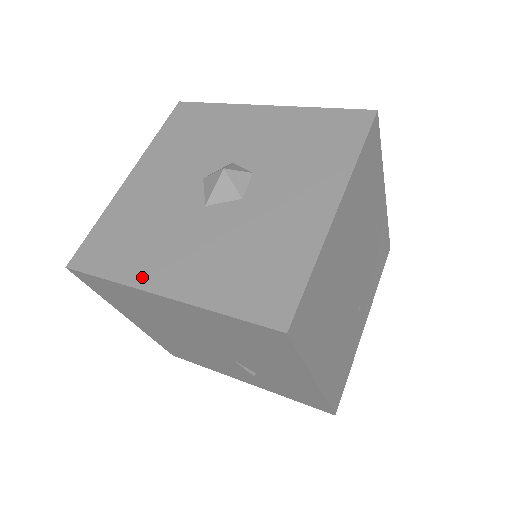
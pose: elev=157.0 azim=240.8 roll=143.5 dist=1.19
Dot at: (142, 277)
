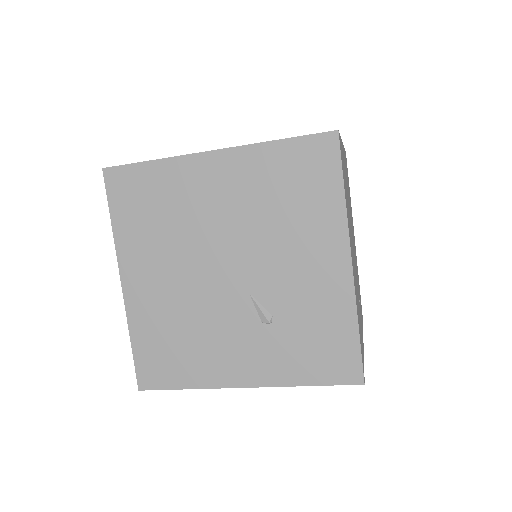
Dot at: occluded
